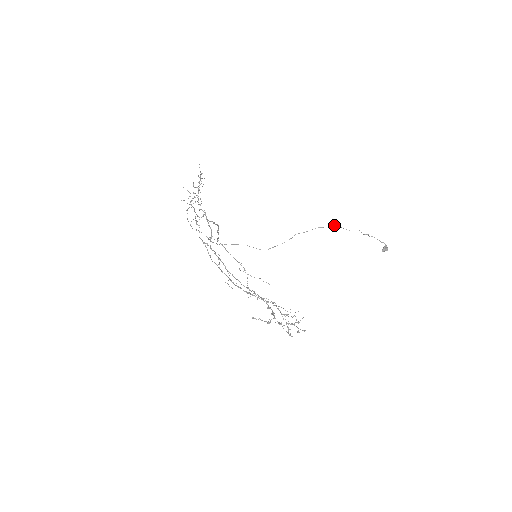
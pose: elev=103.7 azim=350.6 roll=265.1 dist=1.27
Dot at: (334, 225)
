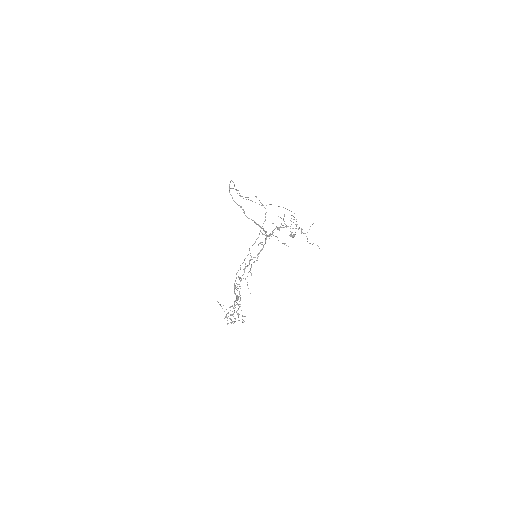
Dot at: occluded
